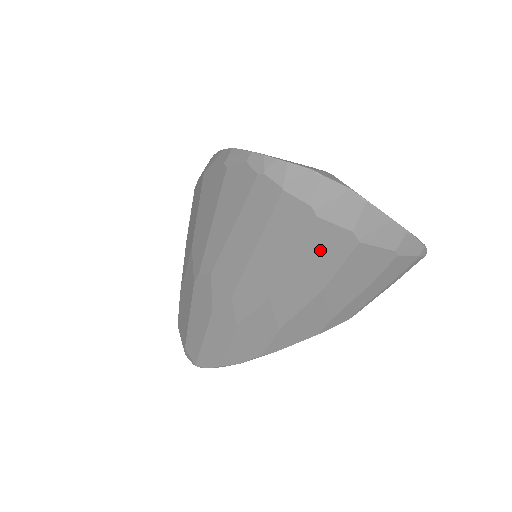
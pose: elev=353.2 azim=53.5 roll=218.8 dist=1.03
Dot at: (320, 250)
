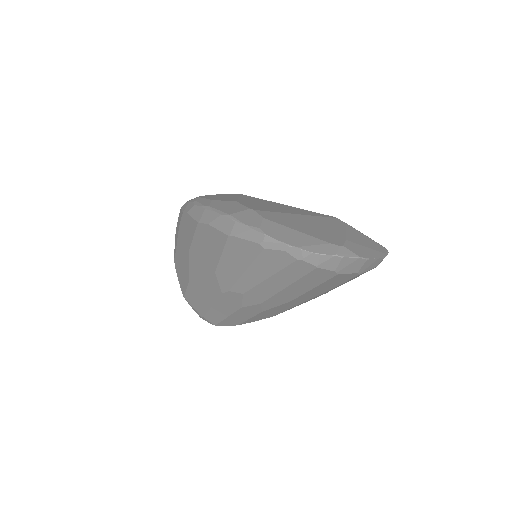
Dot at: (334, 282)
